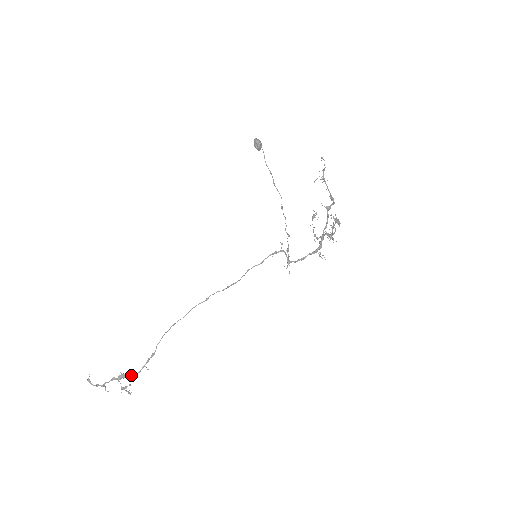
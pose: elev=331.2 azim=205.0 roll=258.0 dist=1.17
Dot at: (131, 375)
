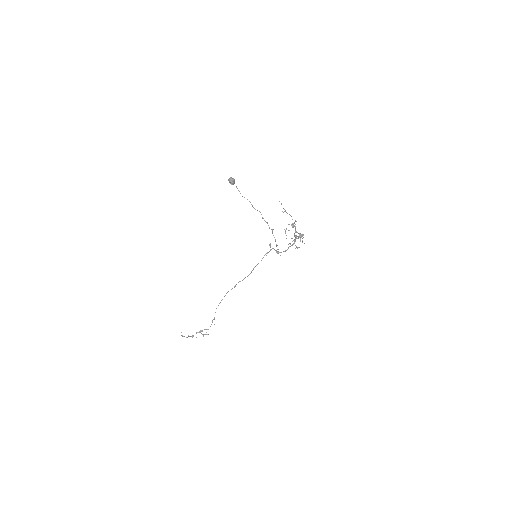
Dot at: (206, 329)
